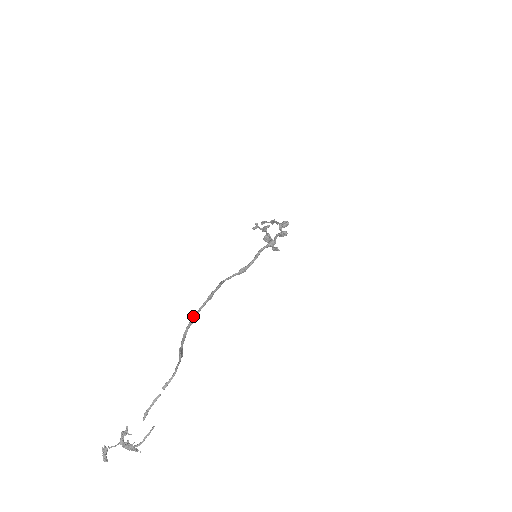
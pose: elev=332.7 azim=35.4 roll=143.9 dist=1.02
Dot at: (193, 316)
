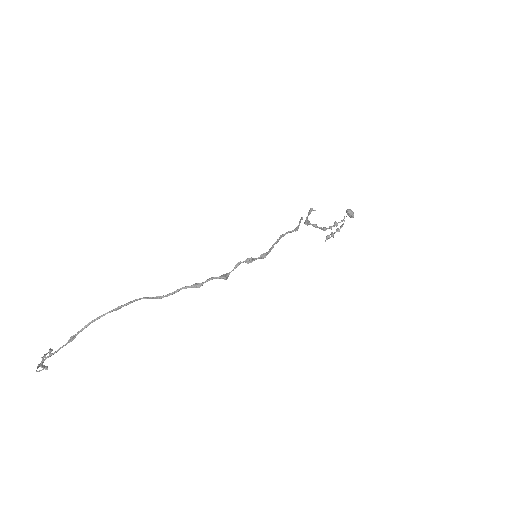
Dot at: occluded
